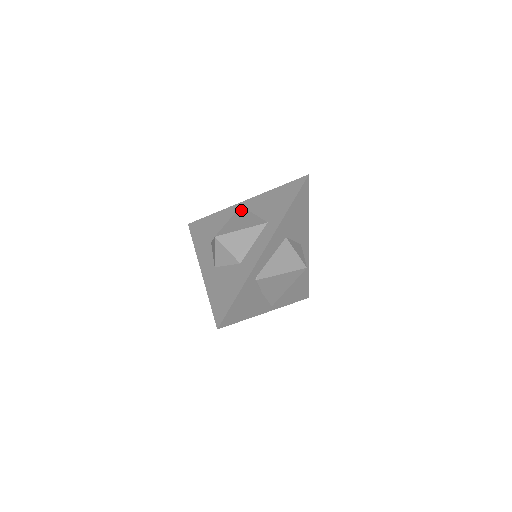
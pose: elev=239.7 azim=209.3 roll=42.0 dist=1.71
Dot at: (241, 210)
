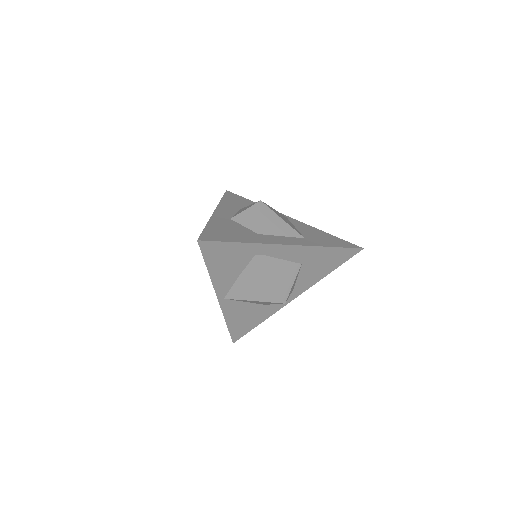
Dot at: occluded
